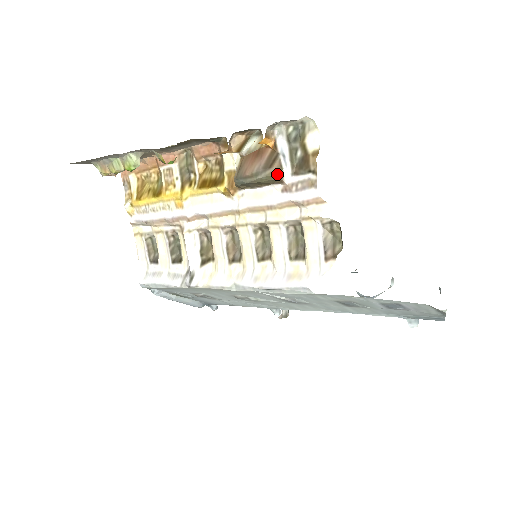
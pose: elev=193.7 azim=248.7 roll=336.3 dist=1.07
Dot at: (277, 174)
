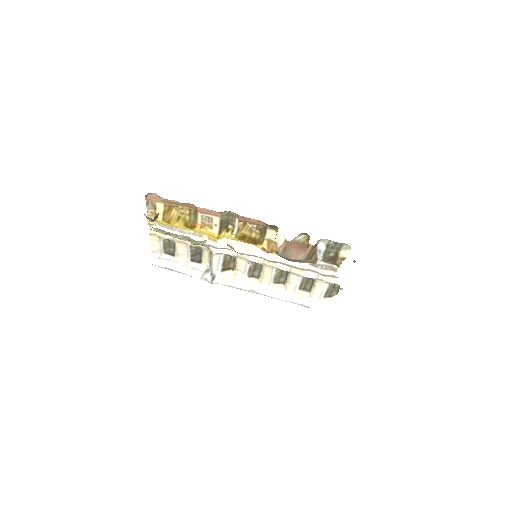
Dot at: (313, 262)
